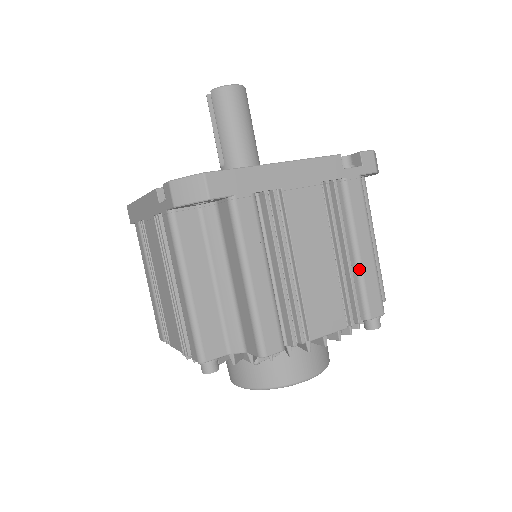
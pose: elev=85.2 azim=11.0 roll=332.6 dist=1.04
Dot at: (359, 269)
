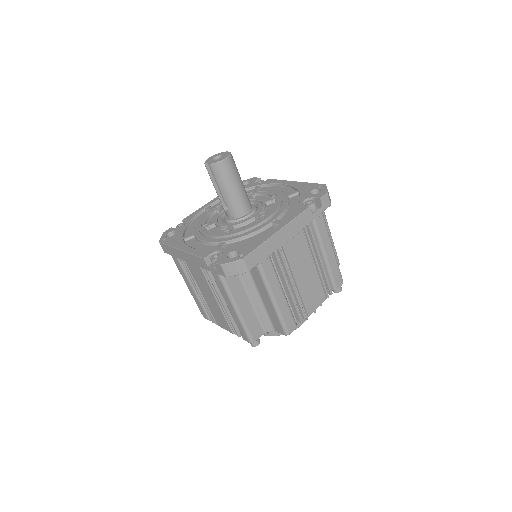
Dot at: (328, 266)
